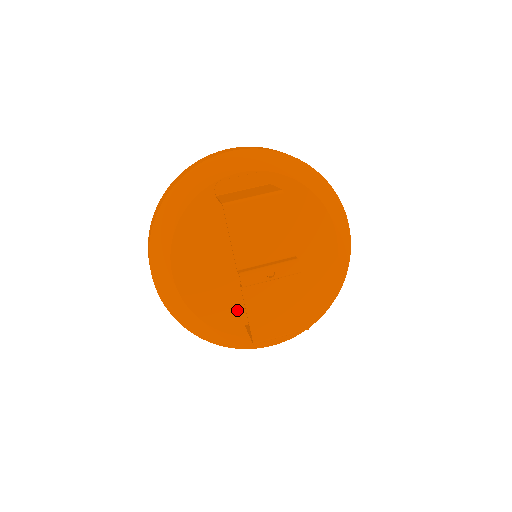
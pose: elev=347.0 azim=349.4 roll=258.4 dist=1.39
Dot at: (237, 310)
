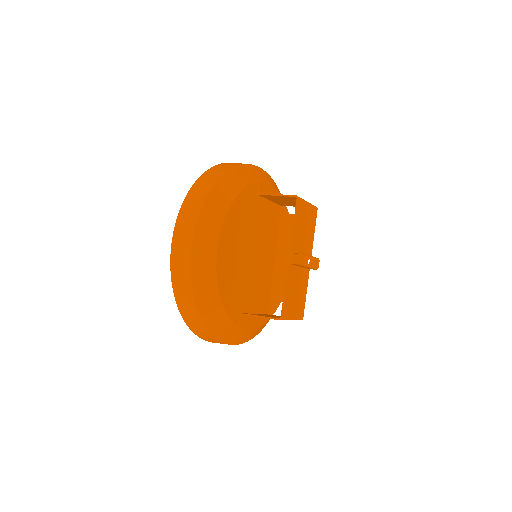
Dot at: (240, 297)
